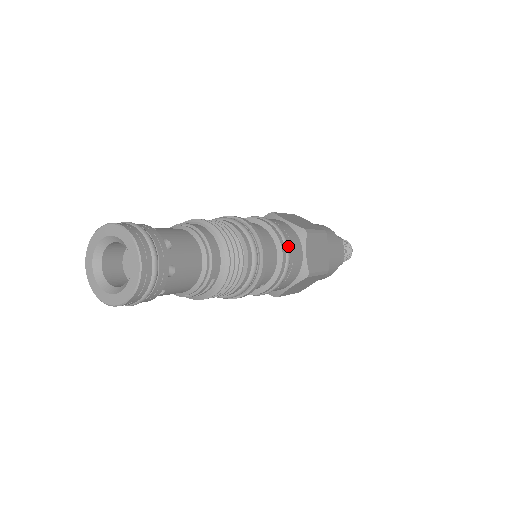
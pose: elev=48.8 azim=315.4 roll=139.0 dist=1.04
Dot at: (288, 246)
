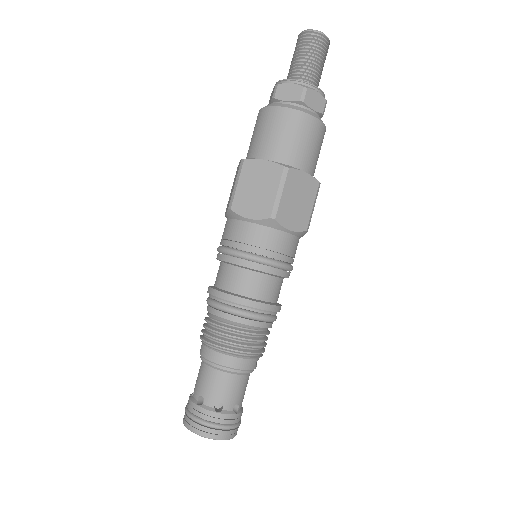
Dot at: (273, 263)
